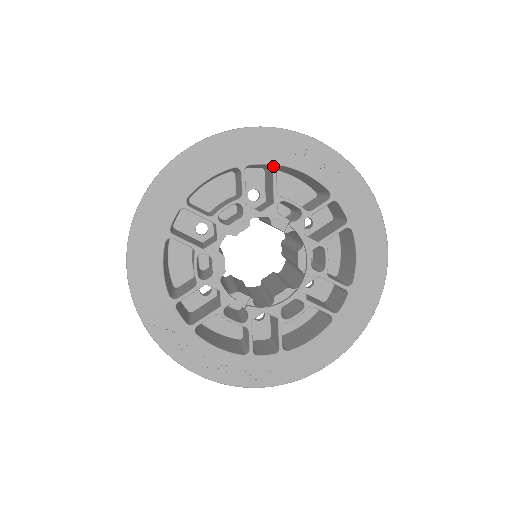
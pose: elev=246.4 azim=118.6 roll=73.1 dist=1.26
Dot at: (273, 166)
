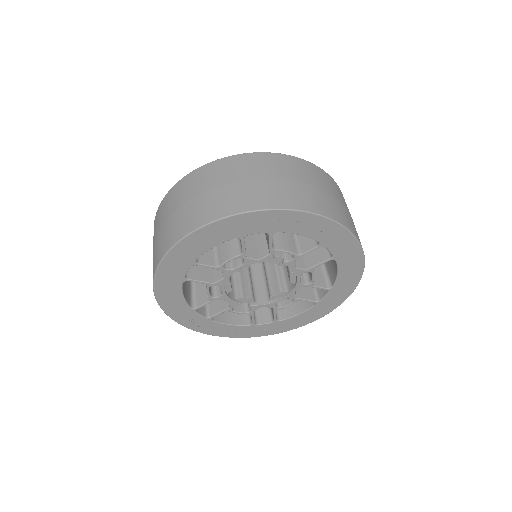
Dot at: (269, 233)
